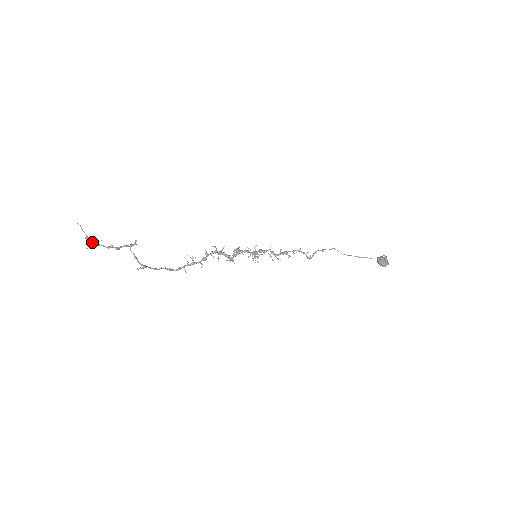
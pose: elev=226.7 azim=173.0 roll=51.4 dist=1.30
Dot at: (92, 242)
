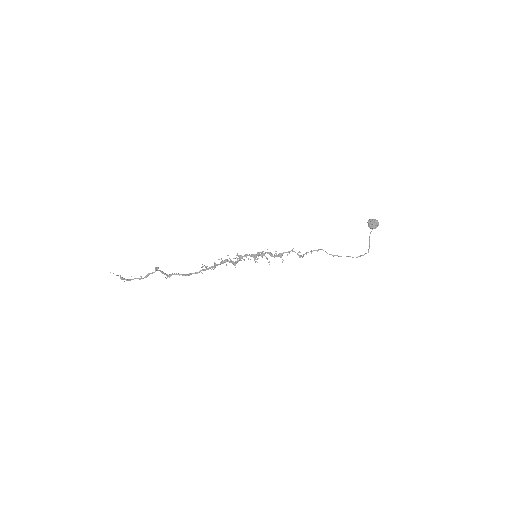
Dot at: (127, 279)
